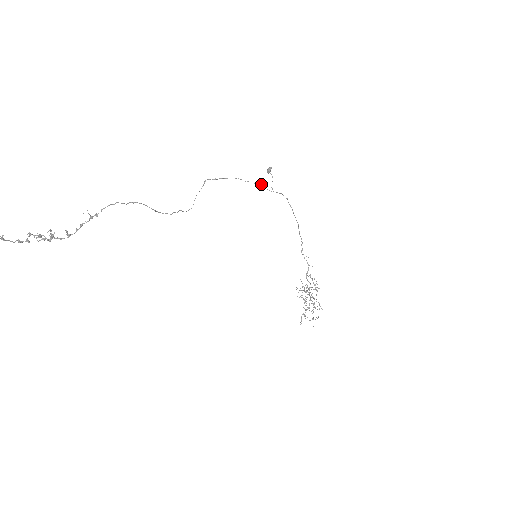
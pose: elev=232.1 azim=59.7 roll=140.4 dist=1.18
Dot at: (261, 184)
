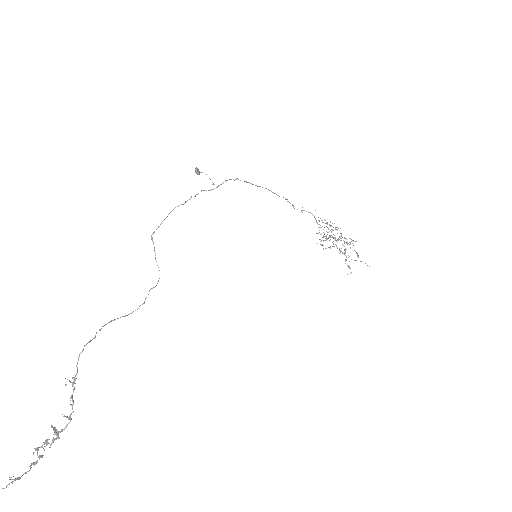
Dot at: occluded
